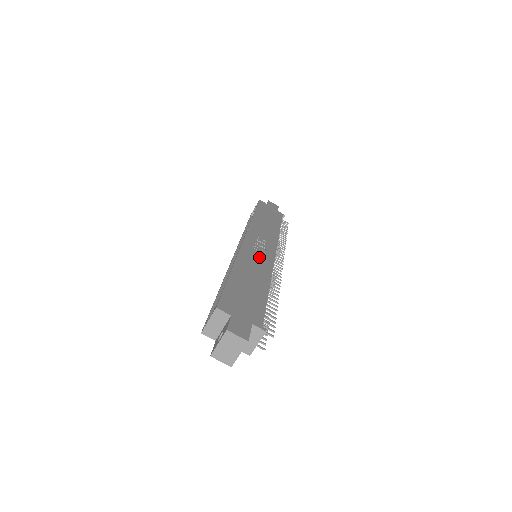
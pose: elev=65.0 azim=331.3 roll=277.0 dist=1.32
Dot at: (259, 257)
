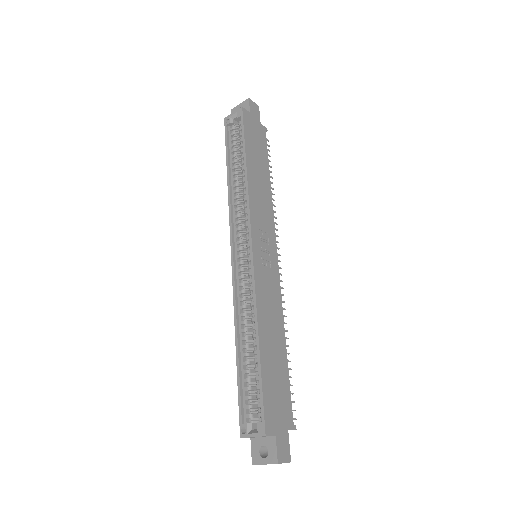
Dot at: (269, 283)
